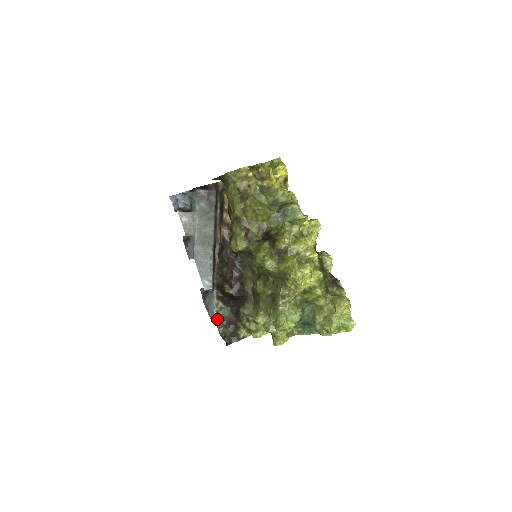
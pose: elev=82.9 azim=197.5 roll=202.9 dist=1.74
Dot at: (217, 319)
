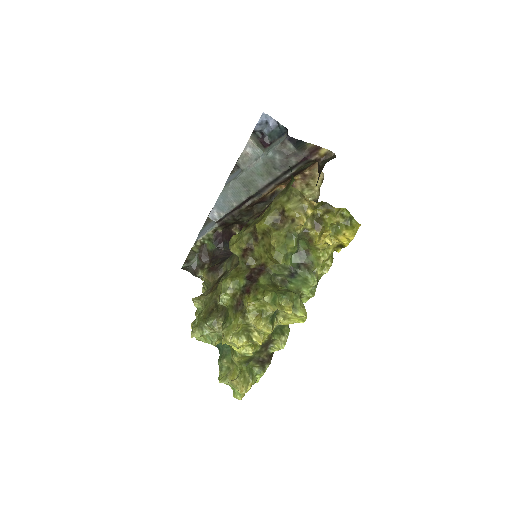
Dot at: (197, 243)
